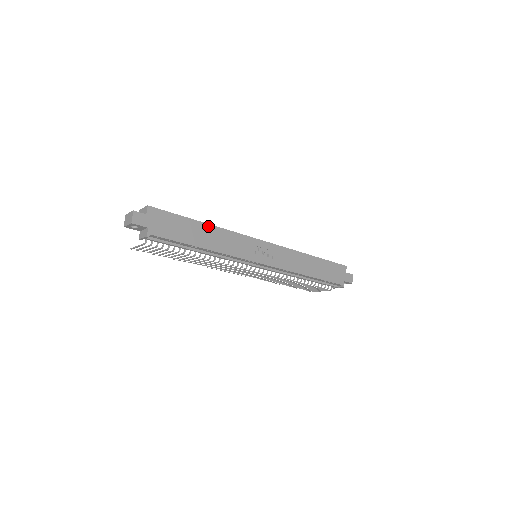
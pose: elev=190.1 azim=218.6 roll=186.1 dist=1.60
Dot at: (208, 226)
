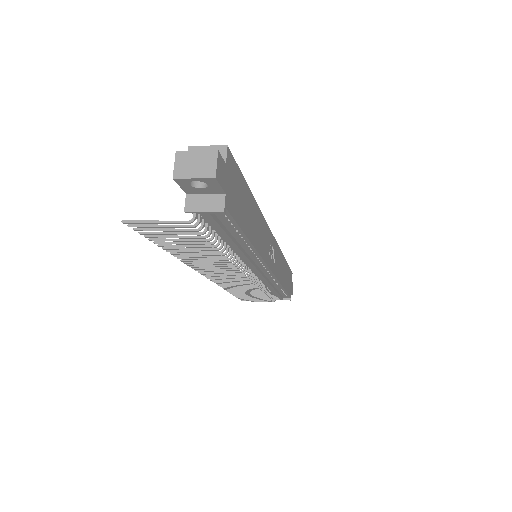
Dot at: (255, 204)
